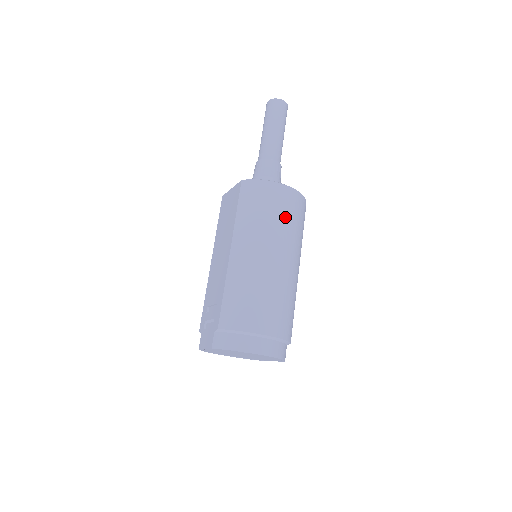
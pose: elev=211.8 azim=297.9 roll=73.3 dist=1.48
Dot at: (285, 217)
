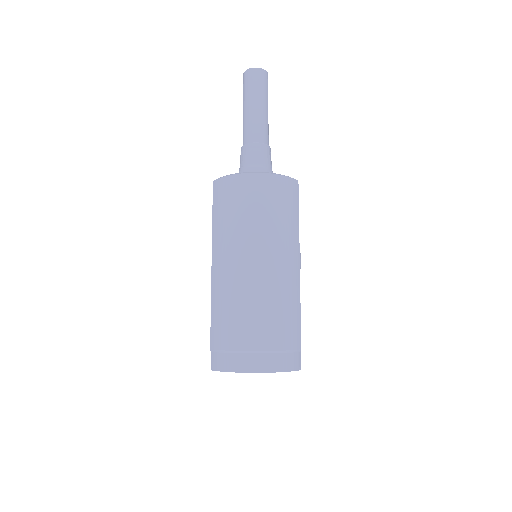
Dot at: (261, 210)
